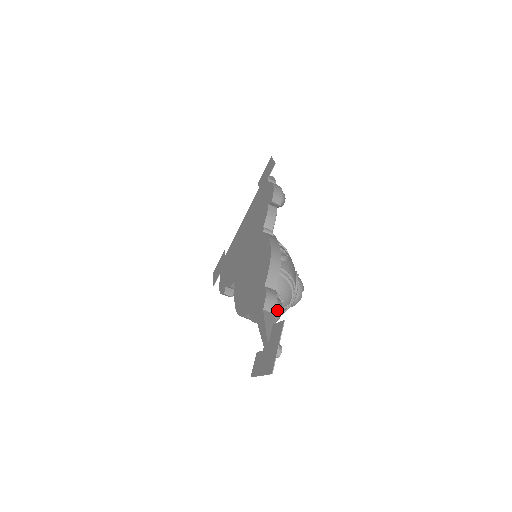
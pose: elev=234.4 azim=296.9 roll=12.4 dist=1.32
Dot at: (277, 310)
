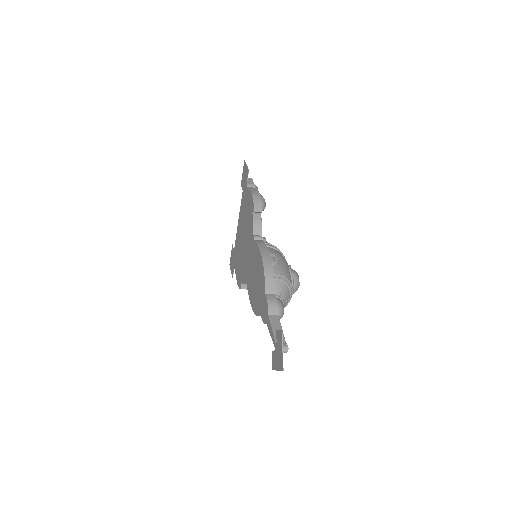
Dot at: (279, 311)
